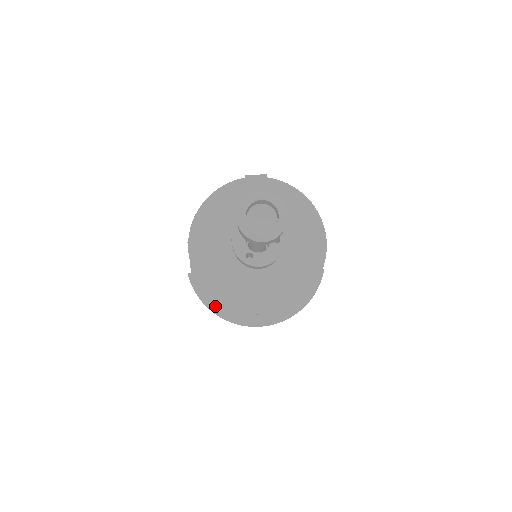
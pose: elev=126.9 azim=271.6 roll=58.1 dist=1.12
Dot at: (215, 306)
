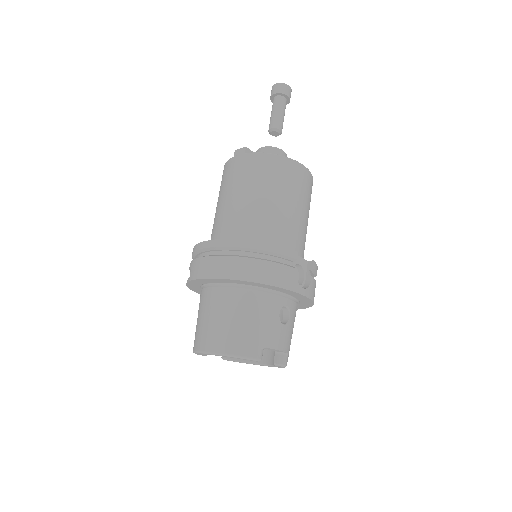
Dot at: occluded
